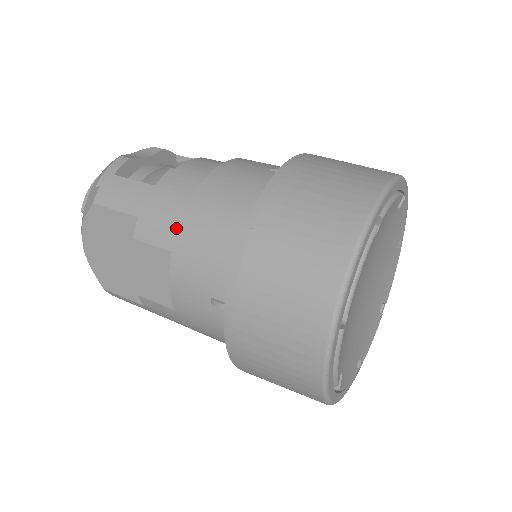
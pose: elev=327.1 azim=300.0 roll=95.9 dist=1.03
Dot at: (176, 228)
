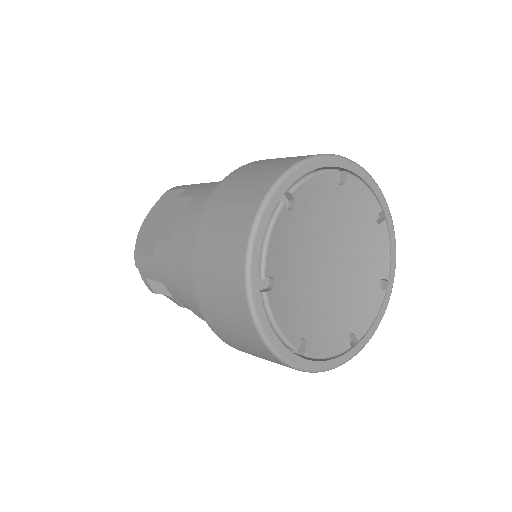
Dot at: (208, 186)
